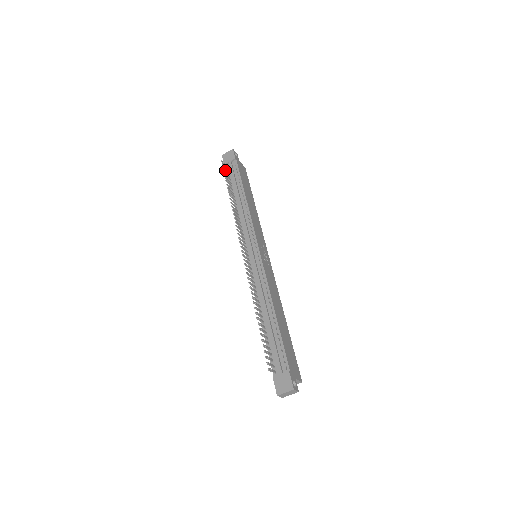
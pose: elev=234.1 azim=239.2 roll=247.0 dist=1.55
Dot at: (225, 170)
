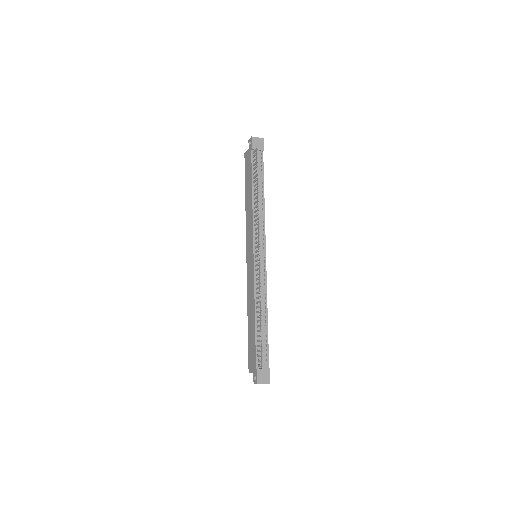
Dot at: occluded
